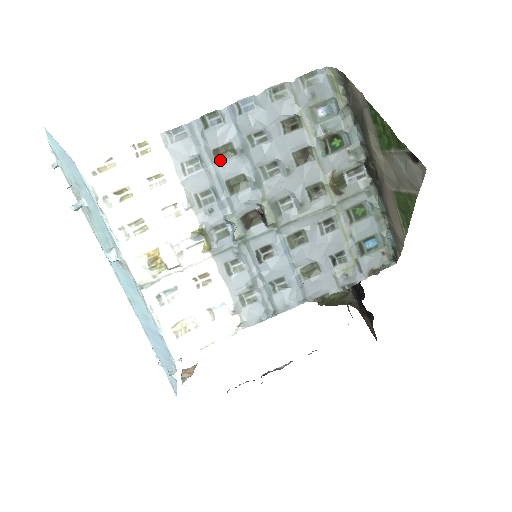
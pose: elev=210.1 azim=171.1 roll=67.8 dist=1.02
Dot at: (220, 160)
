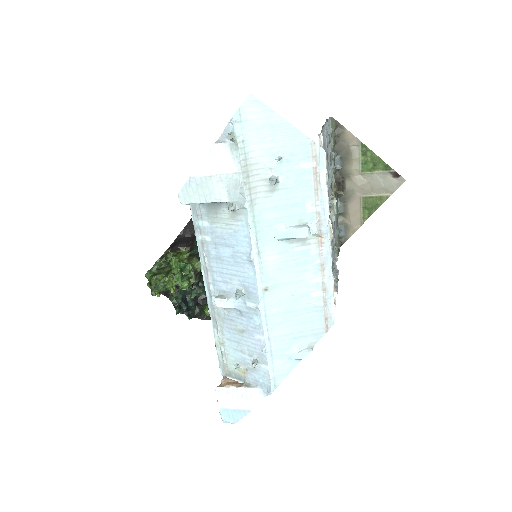
Dot at: (327, 161)
